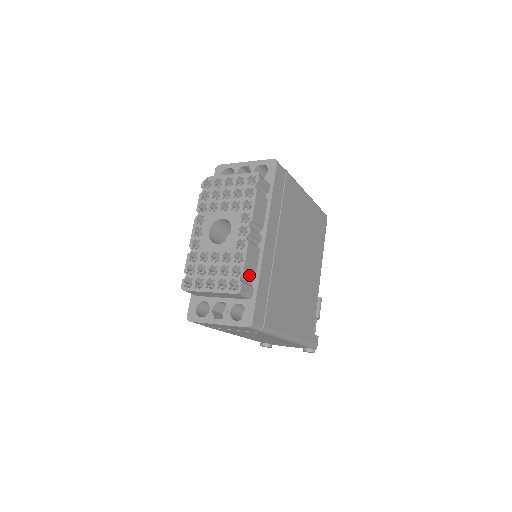
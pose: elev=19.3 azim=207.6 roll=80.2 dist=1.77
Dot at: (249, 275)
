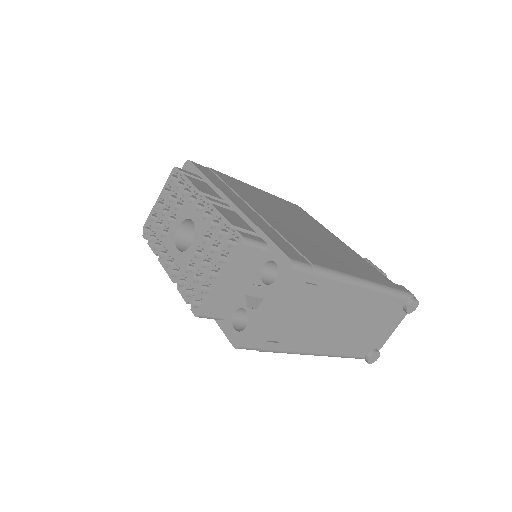
Dot at: (242, 228)
